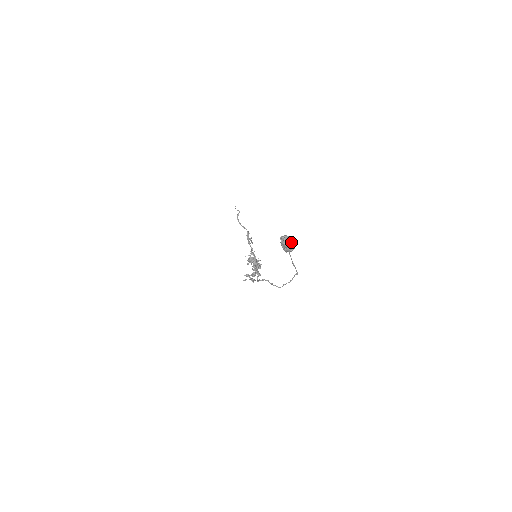
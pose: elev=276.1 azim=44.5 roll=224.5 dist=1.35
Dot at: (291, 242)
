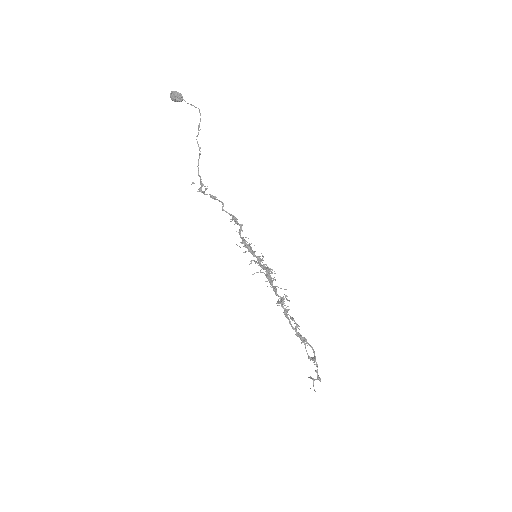
Dot at: (176, 92)
